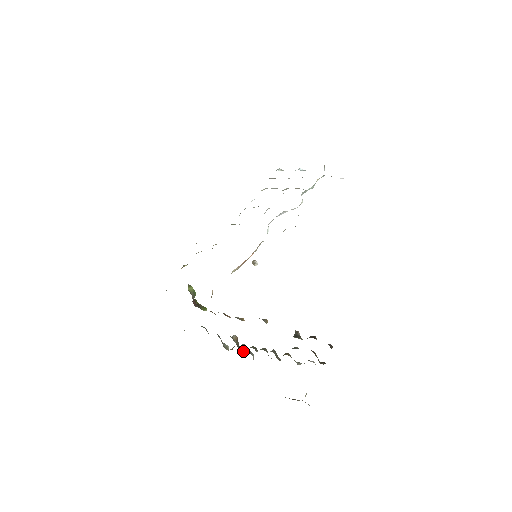
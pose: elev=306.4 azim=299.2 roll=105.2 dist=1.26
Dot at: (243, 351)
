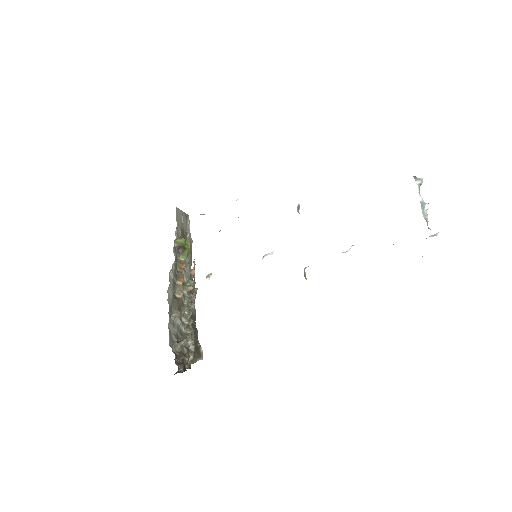
Dot at: (193, 298)
